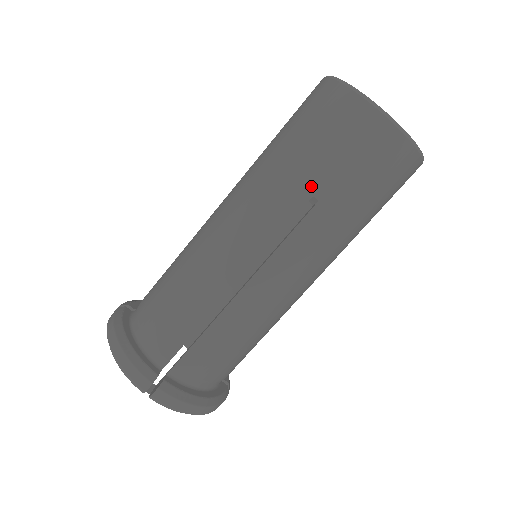
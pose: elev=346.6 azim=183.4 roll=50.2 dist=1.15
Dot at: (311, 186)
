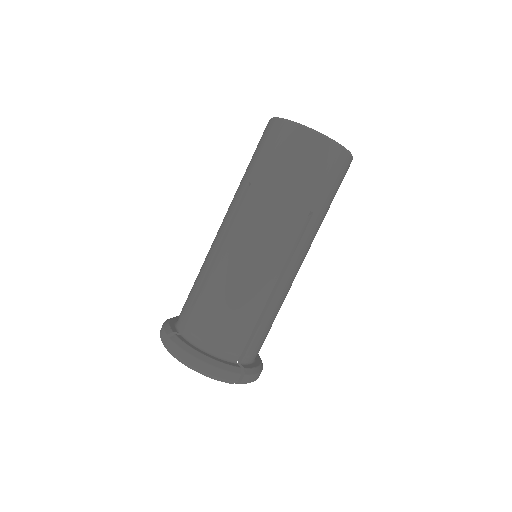
Dot at: (248, 177)
